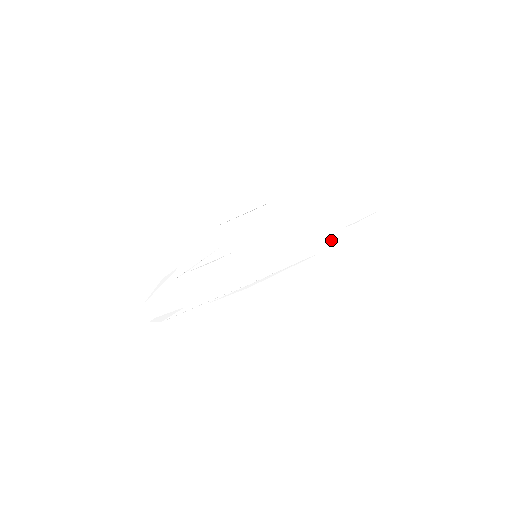
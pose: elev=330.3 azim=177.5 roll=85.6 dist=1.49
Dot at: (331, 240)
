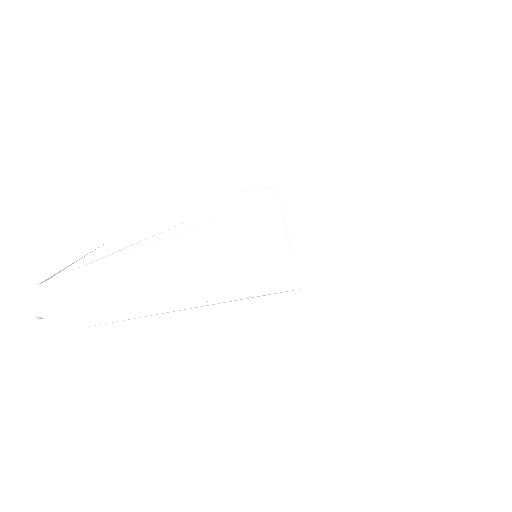
Dot at: (350, 268)
